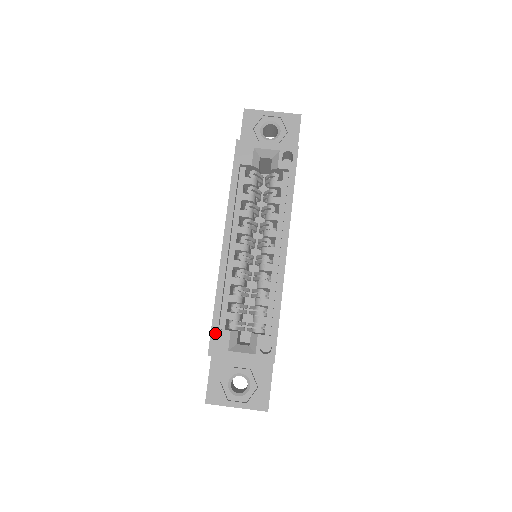
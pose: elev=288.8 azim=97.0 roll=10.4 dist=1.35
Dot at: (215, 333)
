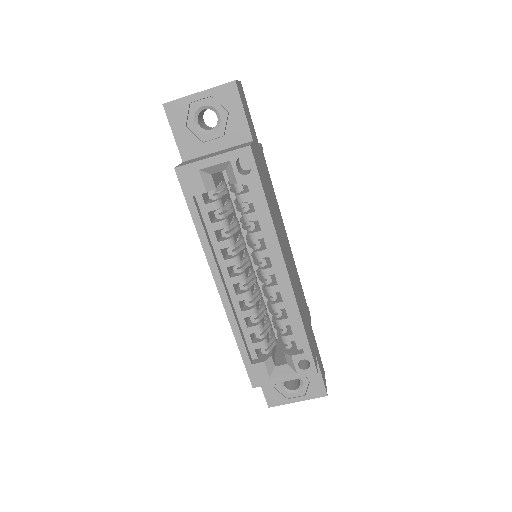
Dot at: (250, 368)
